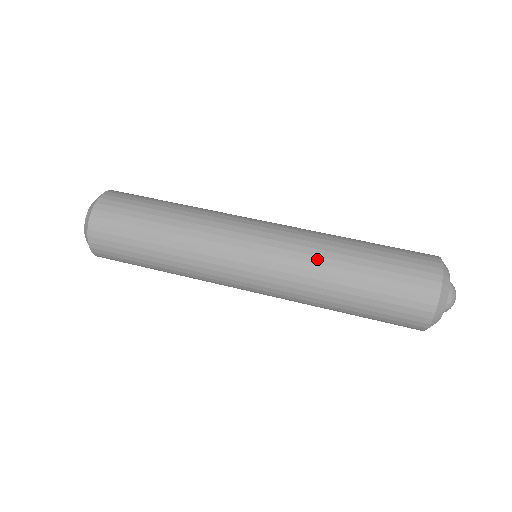
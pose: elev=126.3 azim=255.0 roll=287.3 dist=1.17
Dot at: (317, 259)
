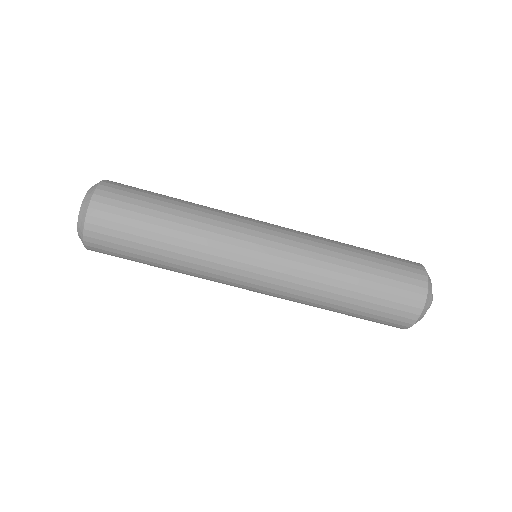
Dot at: occluded
